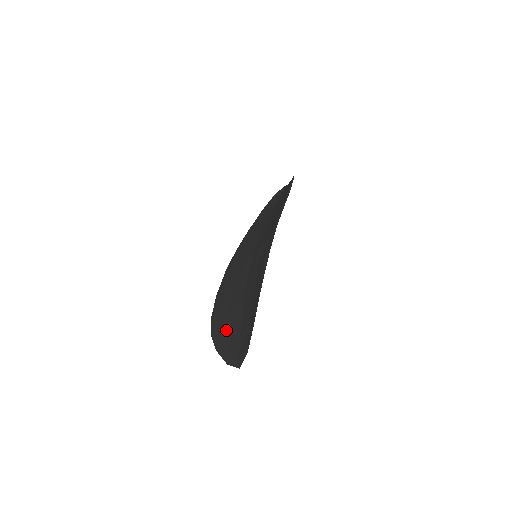
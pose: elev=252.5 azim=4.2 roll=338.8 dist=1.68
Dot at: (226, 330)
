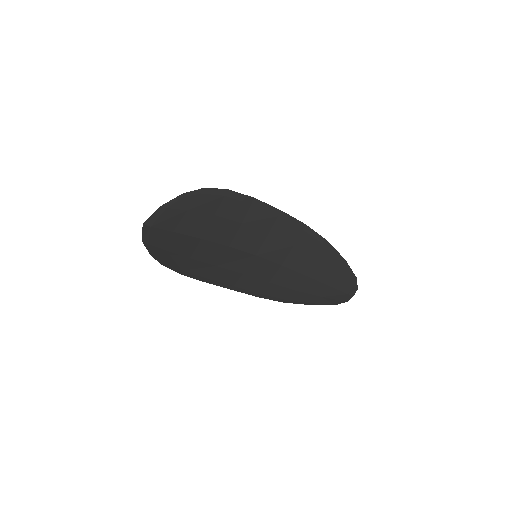
Dot at: (173, 251)
